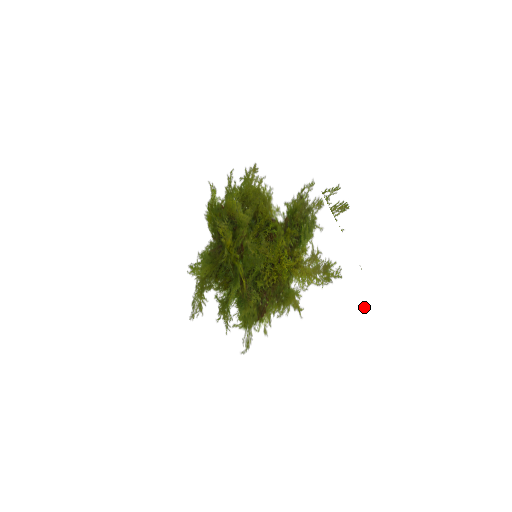
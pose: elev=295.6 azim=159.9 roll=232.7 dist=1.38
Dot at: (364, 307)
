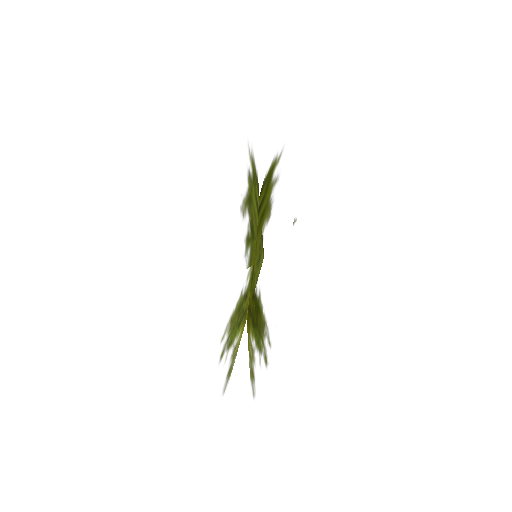
Dot at: occluded
